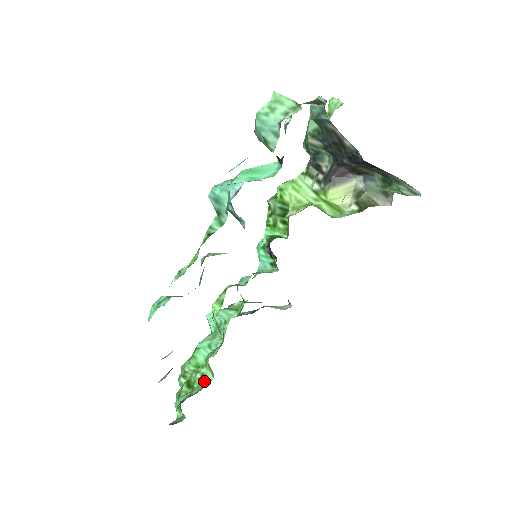
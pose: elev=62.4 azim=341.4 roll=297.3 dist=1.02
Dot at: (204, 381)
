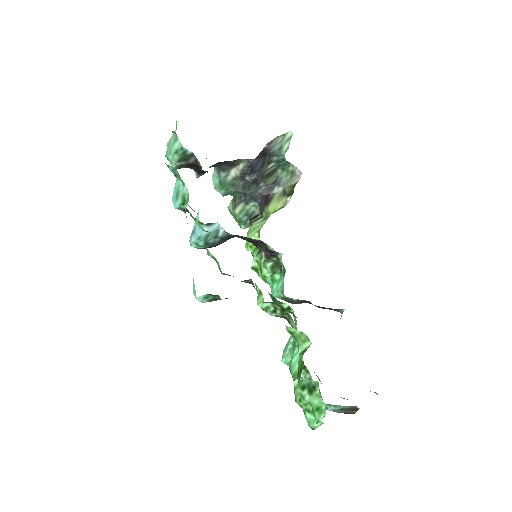
Dot at: (306, 350)
